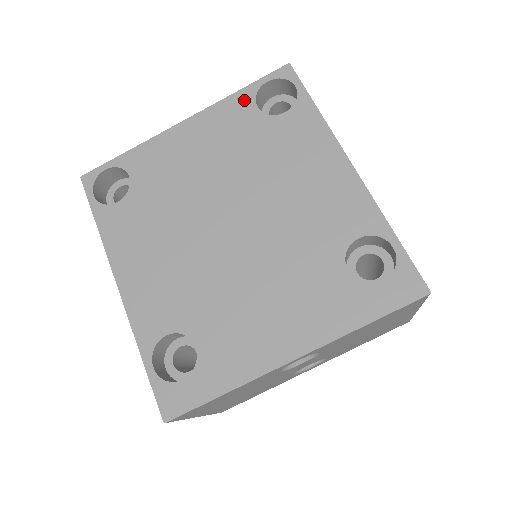
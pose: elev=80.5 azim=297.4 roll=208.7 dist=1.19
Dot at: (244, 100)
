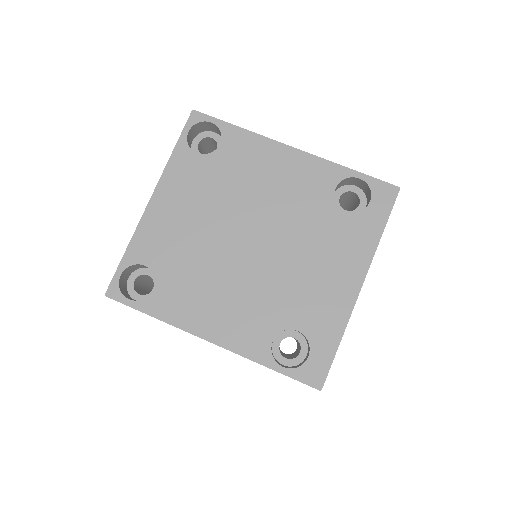
Dot at: (183, 155)
